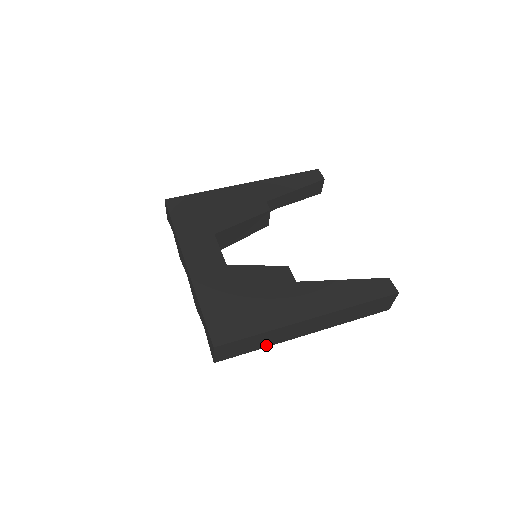
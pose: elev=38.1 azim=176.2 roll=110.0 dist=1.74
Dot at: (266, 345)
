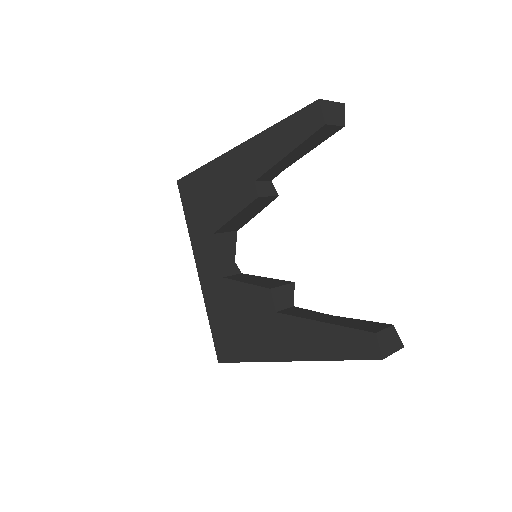
Dot at: occluded
